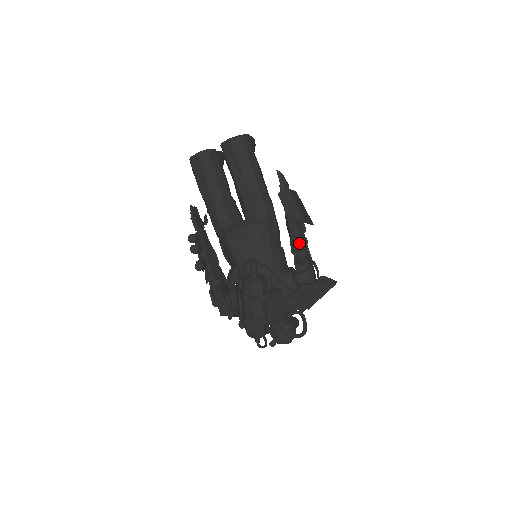
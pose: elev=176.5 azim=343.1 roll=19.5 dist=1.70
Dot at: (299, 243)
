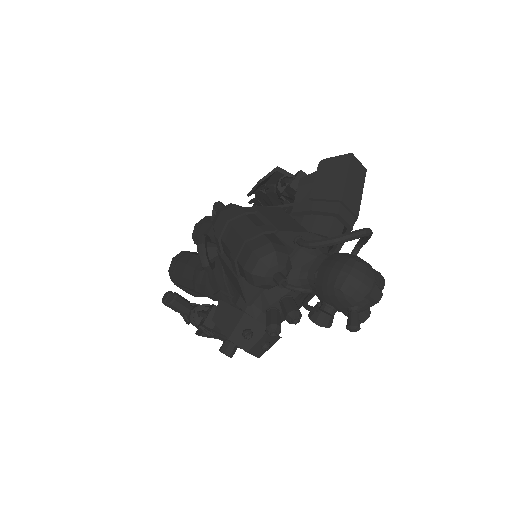
Dot at: occluded
